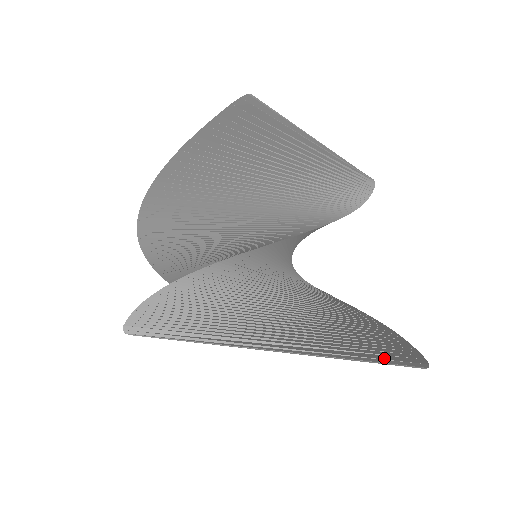
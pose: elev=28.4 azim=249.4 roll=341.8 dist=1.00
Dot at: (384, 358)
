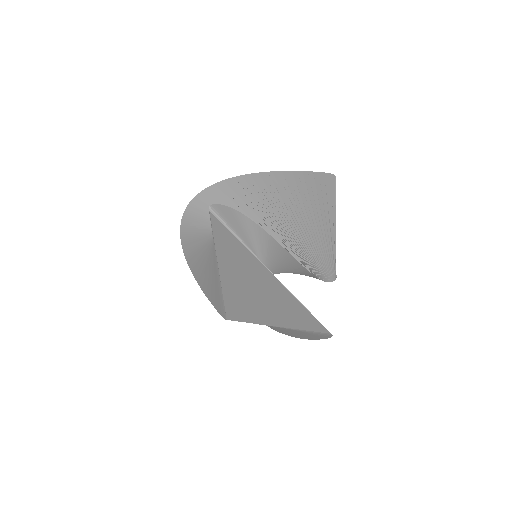
Dot at: (315, 319)
